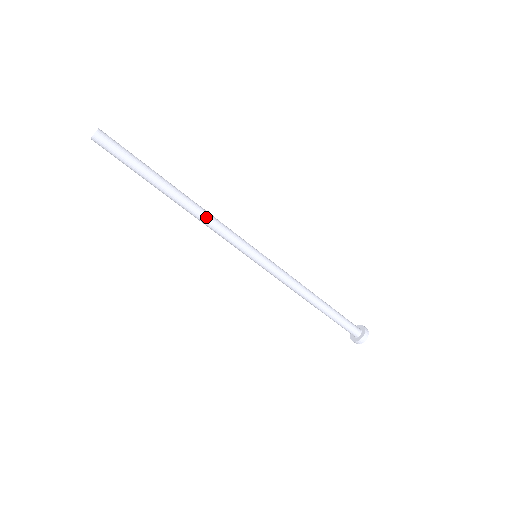
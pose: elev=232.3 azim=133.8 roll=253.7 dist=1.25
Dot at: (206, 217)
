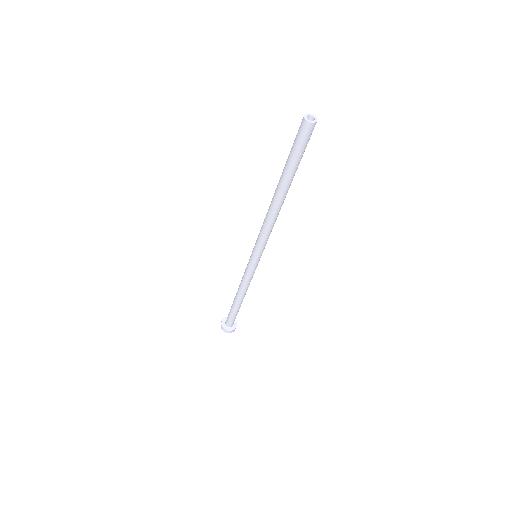
Dot at: occluded
